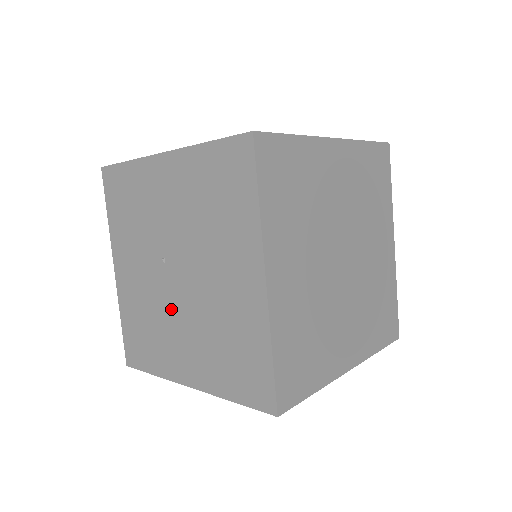
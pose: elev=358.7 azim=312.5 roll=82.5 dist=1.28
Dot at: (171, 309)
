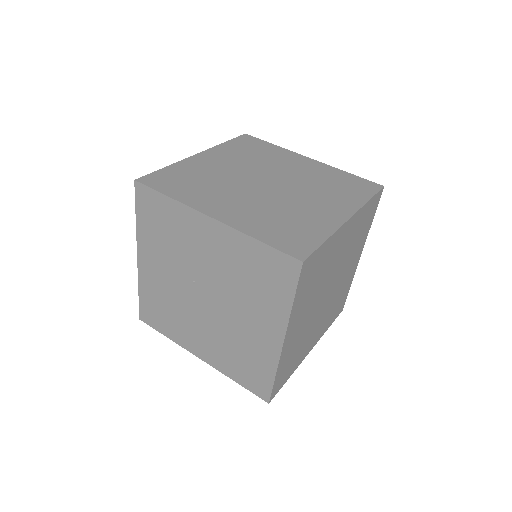
Dot at: (194, 313)
